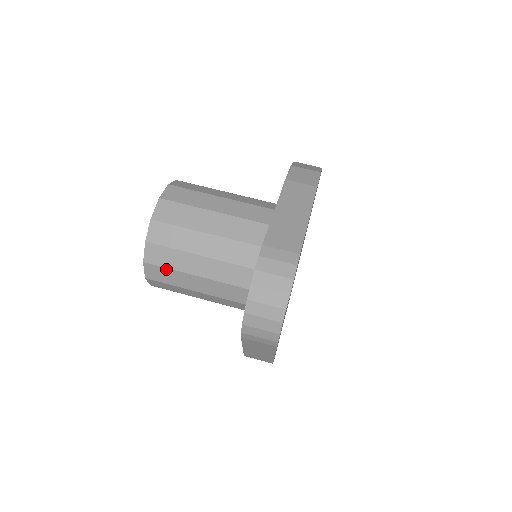
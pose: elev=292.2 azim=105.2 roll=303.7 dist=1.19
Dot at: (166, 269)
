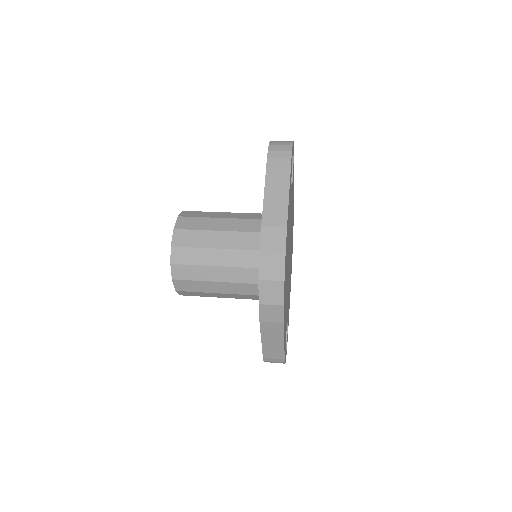
Dot at: (195, 218)
